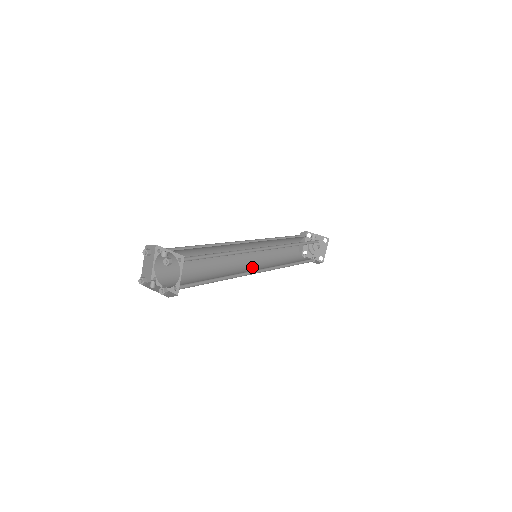
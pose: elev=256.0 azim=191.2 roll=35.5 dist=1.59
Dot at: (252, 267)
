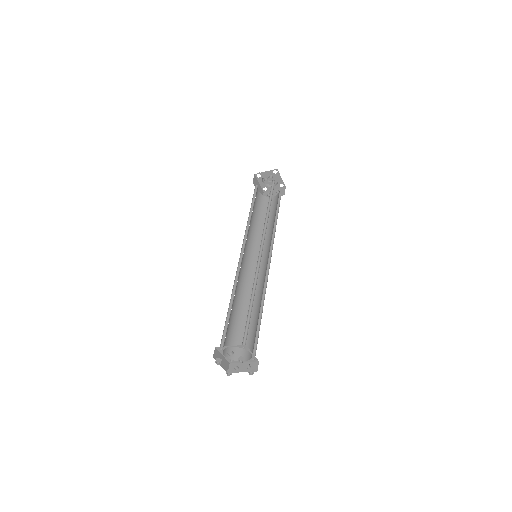
Dot at: occluded
